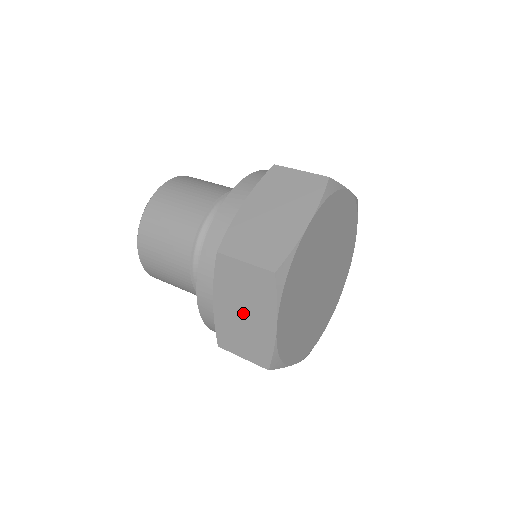
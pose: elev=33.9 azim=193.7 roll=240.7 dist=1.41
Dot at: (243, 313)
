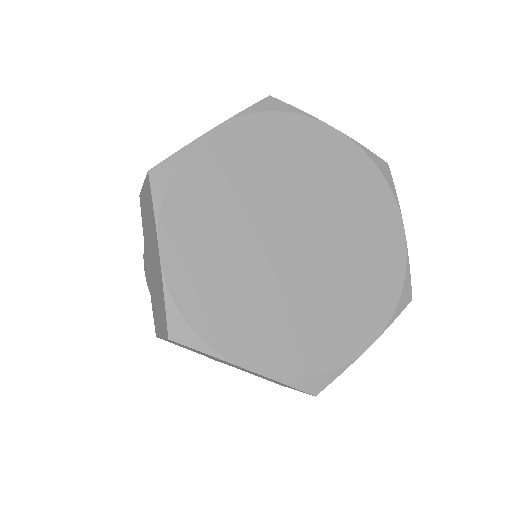
Dot at: (232, 365)
